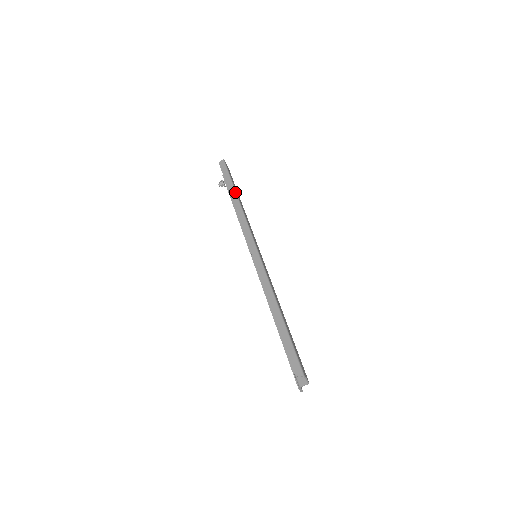
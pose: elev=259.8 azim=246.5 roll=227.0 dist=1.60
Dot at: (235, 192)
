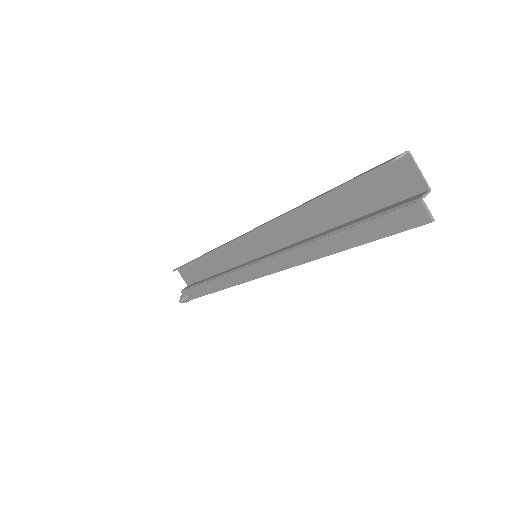
Dot at: occluded
